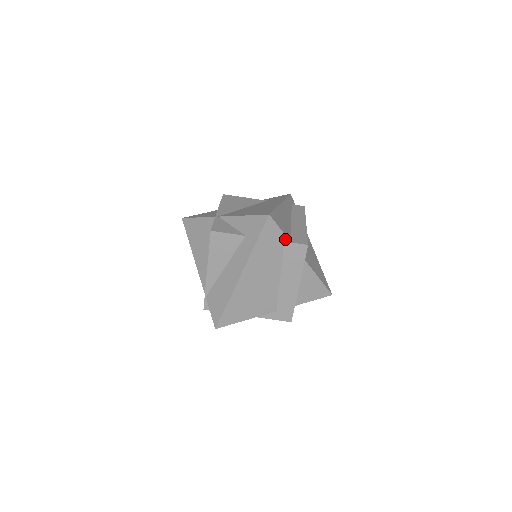
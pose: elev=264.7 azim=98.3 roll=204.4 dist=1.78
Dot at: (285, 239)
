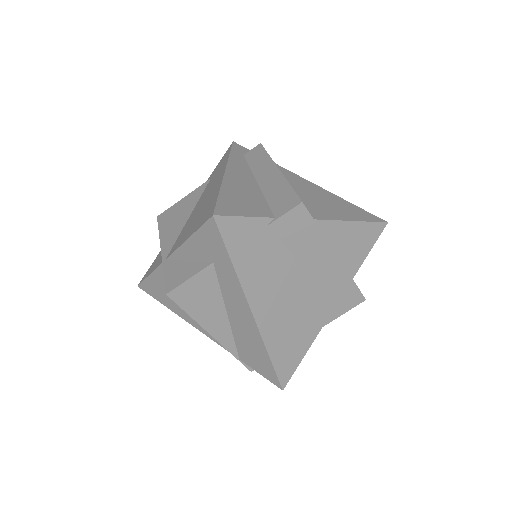
Dot at: (265, 222)
